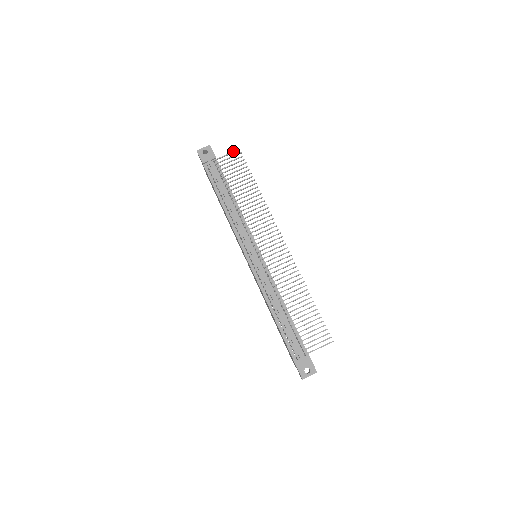
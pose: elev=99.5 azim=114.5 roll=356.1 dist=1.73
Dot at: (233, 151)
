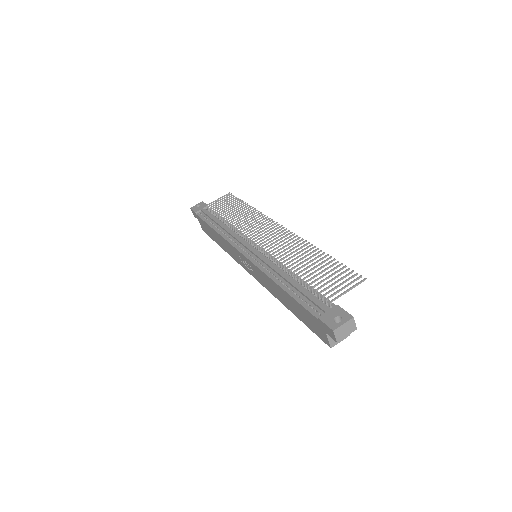
Dot at: (224, 195)
